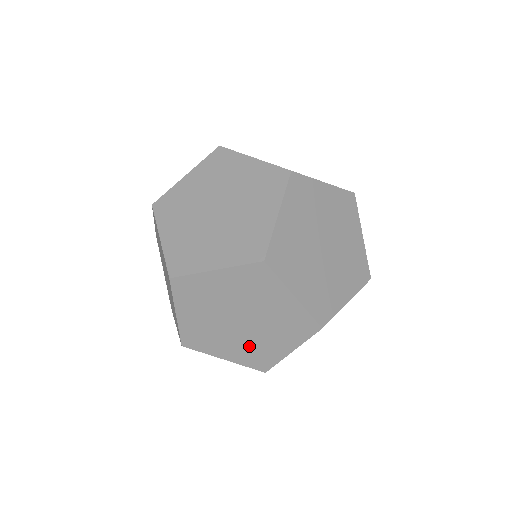
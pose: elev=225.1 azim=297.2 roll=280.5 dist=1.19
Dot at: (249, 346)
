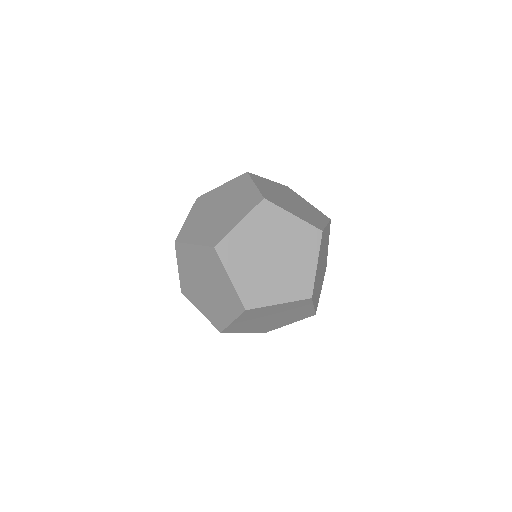
Dot at: (258, 280)
